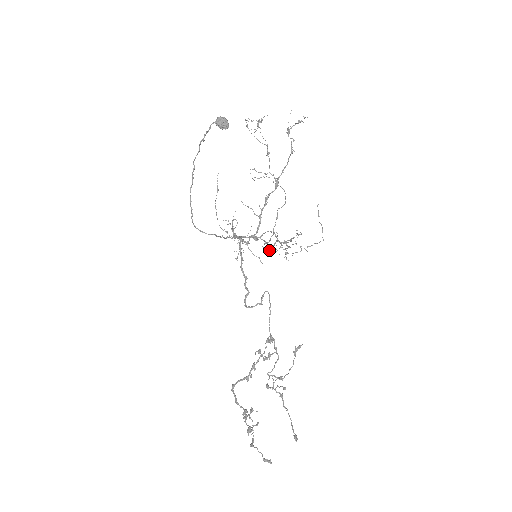
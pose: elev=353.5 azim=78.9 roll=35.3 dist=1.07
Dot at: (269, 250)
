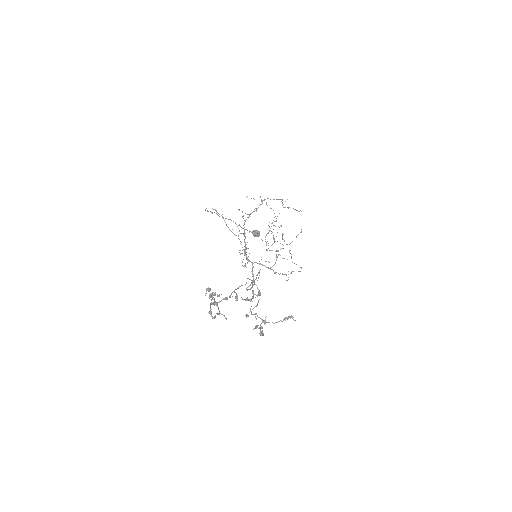
Dot at: occluded
